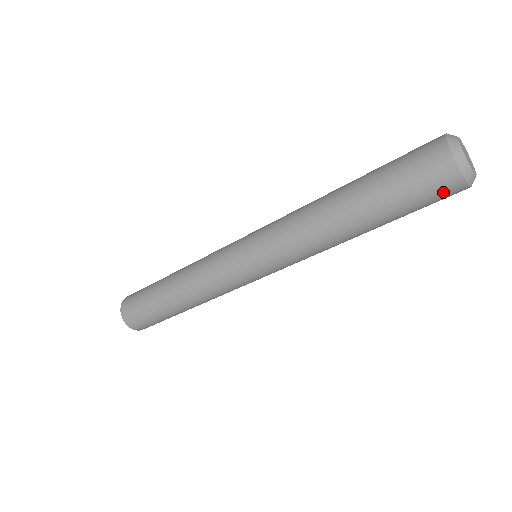
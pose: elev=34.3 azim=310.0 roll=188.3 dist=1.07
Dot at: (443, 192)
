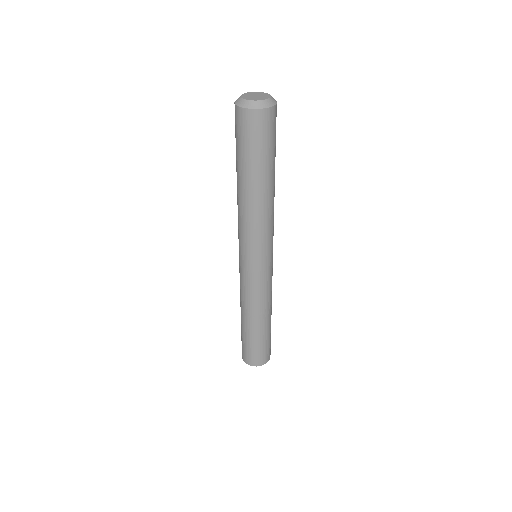
Dot at: (258, 125)
